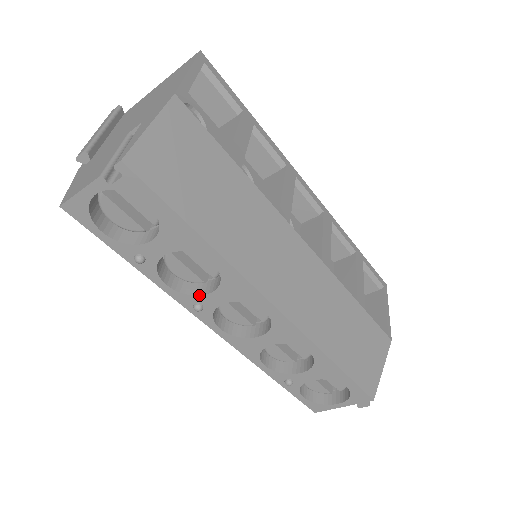
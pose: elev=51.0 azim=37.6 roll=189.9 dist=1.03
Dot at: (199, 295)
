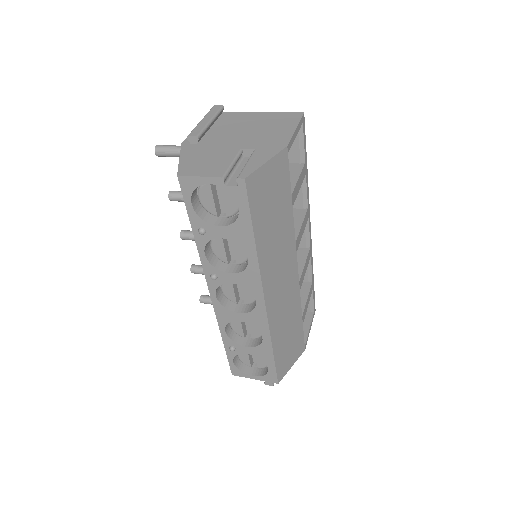
Dot at: (221, 270)
